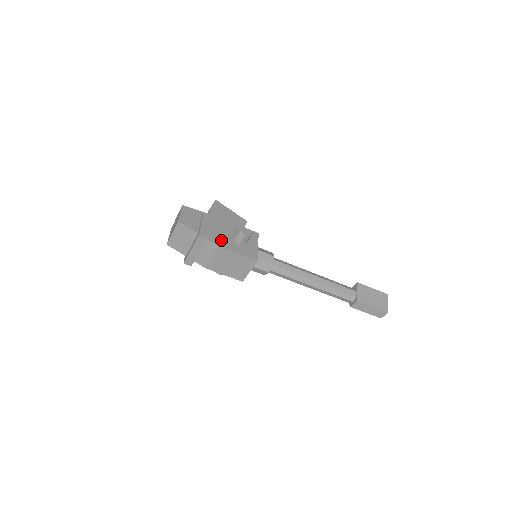
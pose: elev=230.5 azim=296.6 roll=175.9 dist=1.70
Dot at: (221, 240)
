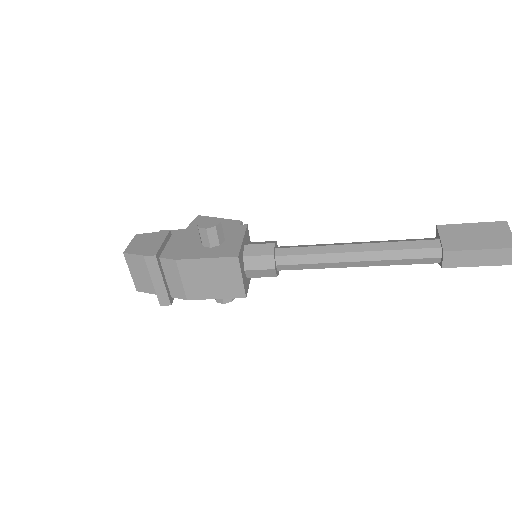
Dot at: (182, 252)
